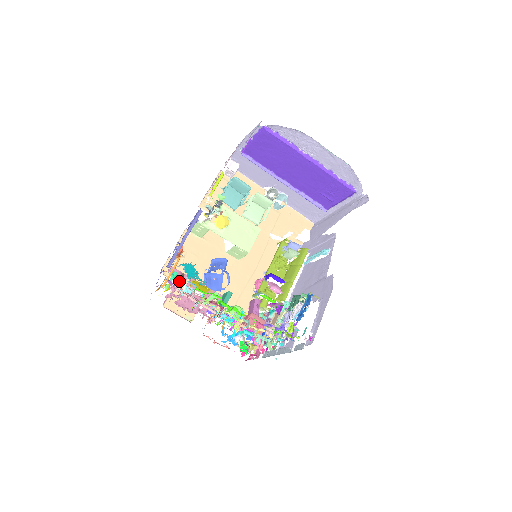
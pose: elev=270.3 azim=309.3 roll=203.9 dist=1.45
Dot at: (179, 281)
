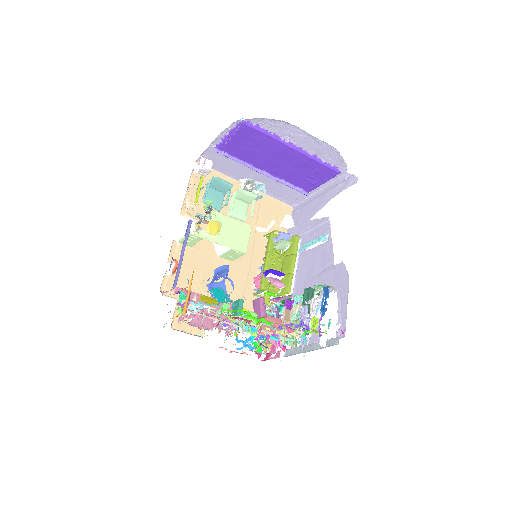
Dot at: occluded
